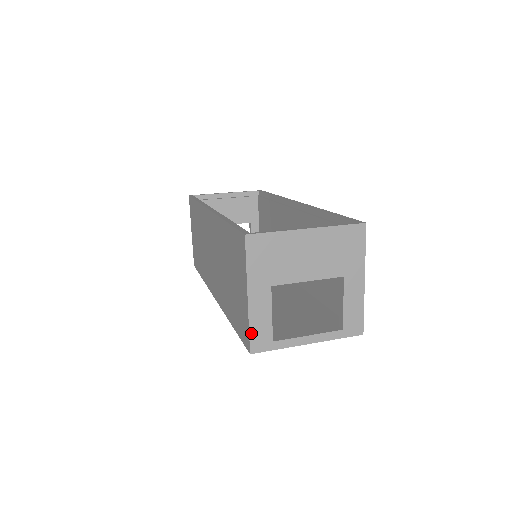
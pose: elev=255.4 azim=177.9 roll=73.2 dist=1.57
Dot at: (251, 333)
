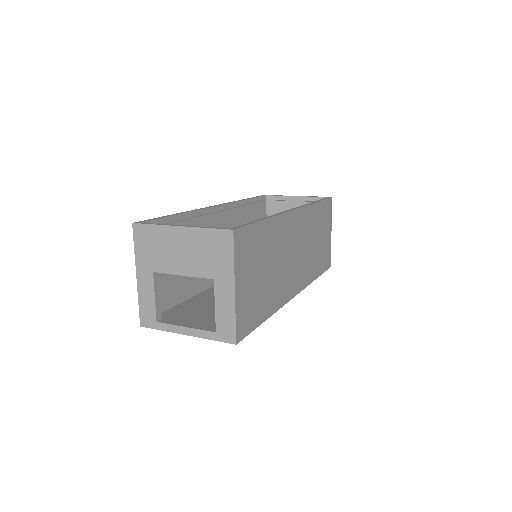
Dot at: (140, 308)
